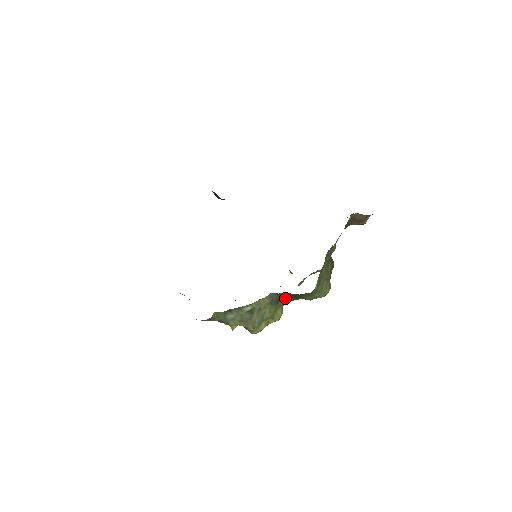
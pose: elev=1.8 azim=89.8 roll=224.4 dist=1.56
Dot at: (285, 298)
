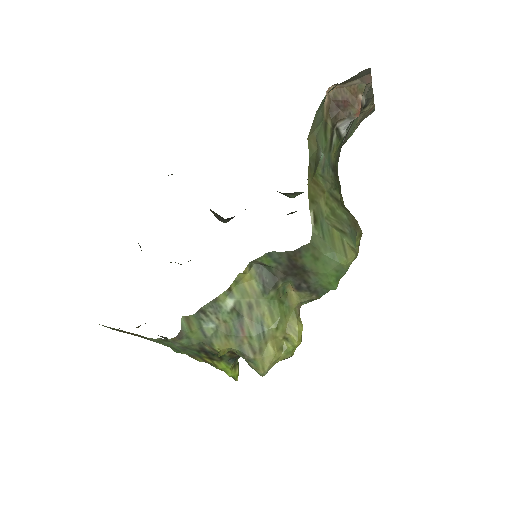
Dot at: (295, 294)
